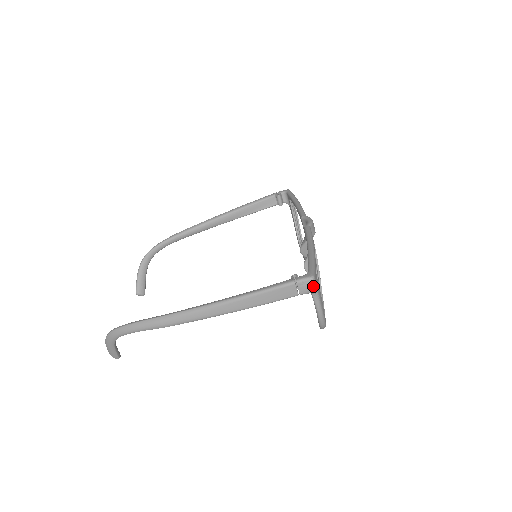
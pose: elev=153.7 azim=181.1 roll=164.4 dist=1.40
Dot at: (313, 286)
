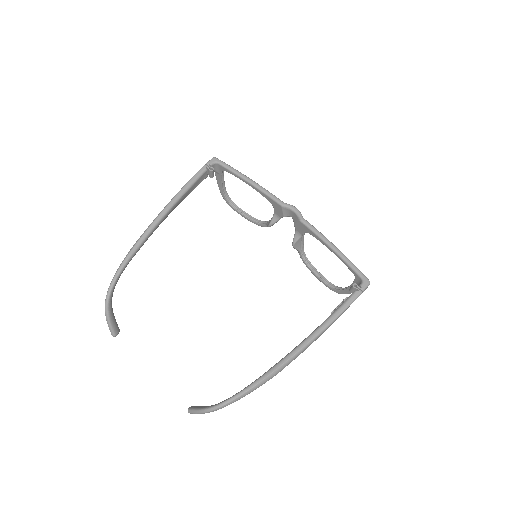
Dot at: occluded
